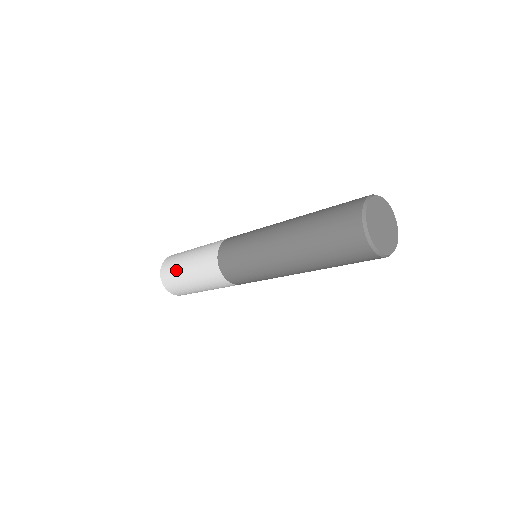
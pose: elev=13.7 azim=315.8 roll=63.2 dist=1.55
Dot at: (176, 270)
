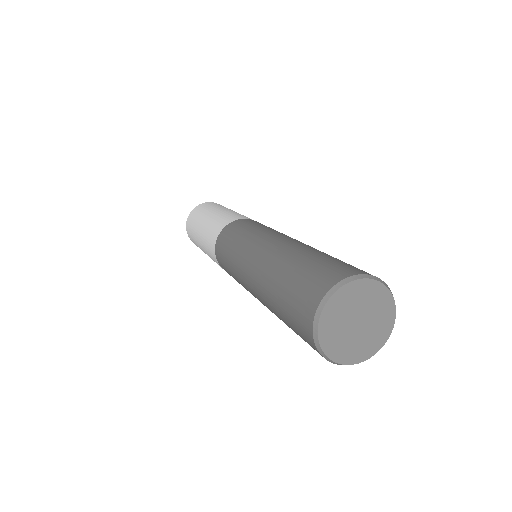
Dot at: occluded
